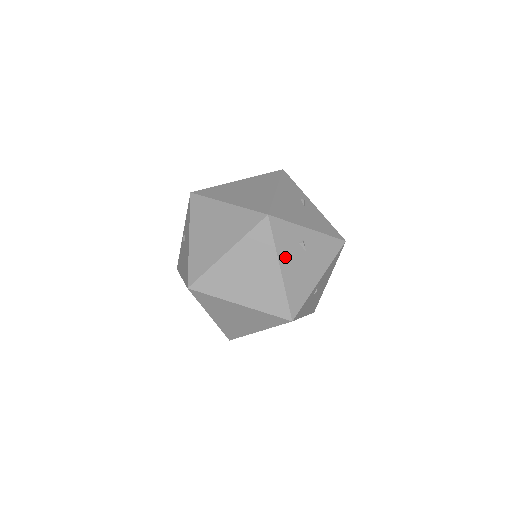
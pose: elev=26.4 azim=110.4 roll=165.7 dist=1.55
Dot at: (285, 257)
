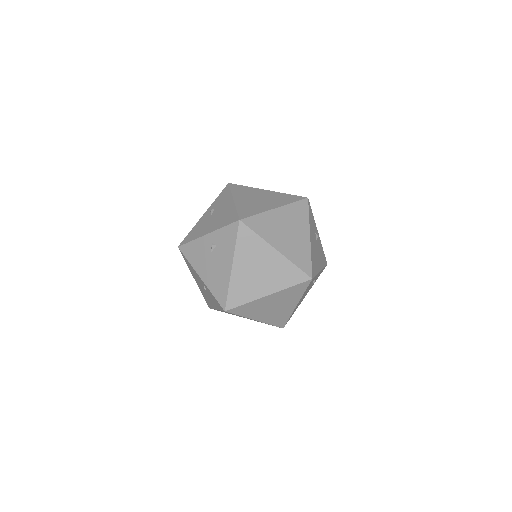
Dot at: (311, 233)
